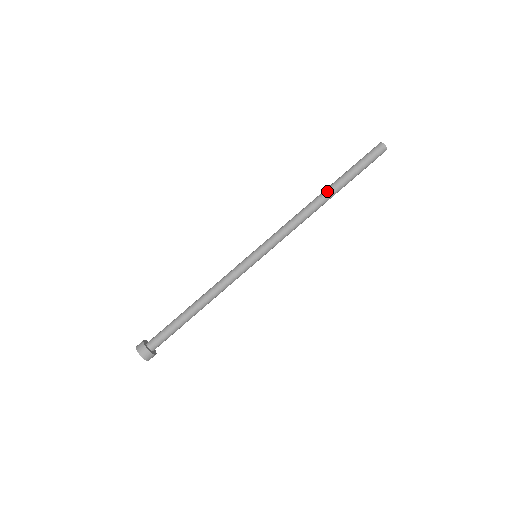
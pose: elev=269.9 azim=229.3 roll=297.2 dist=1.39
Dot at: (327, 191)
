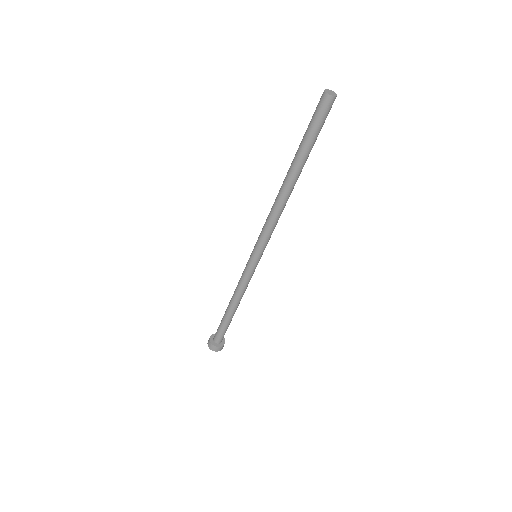
Dot at: (293, 179)
